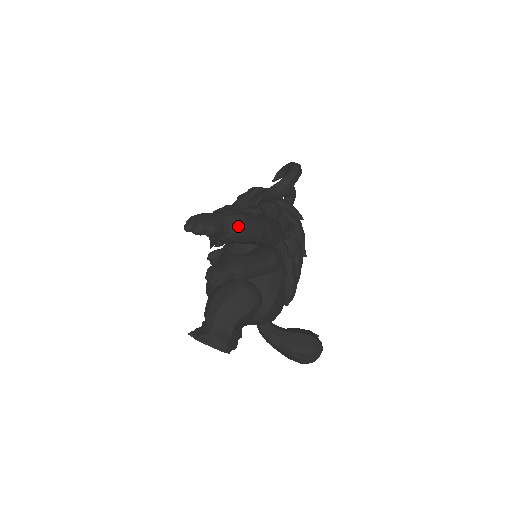
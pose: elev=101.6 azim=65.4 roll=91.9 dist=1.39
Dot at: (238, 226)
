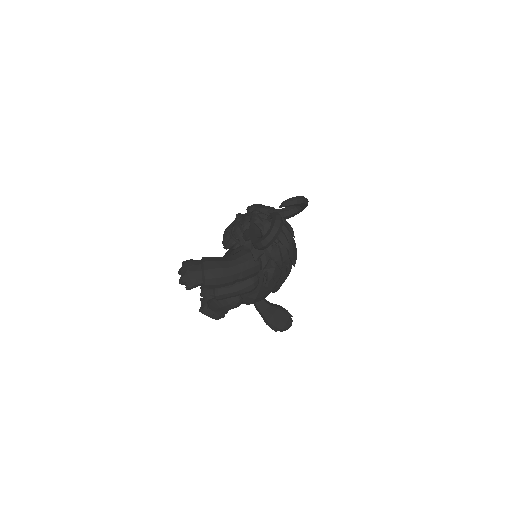
Dot at: (208, 286)
